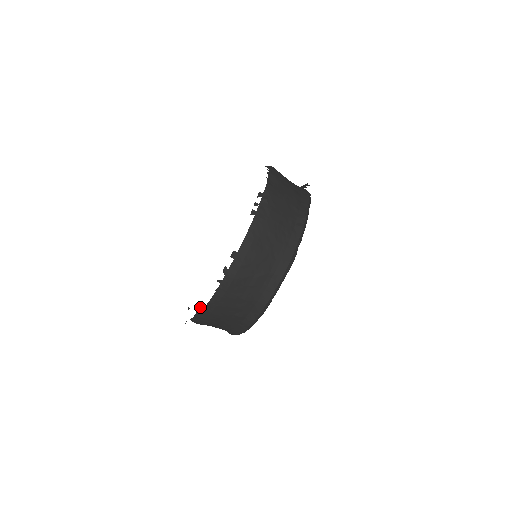
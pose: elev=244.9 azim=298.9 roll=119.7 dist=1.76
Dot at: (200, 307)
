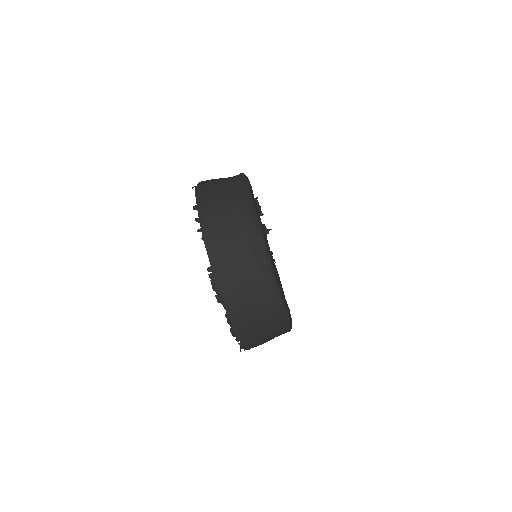
Dot at: (208, 271)
